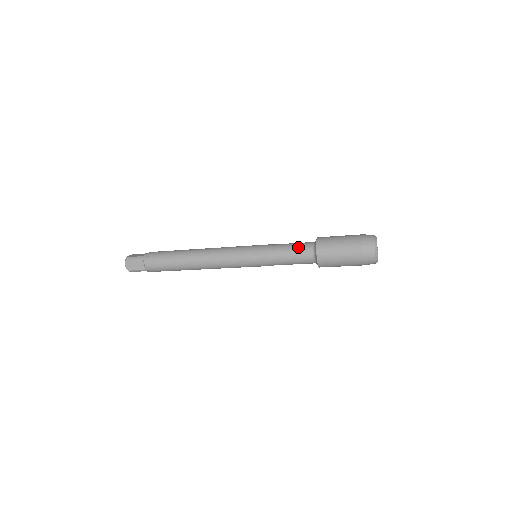
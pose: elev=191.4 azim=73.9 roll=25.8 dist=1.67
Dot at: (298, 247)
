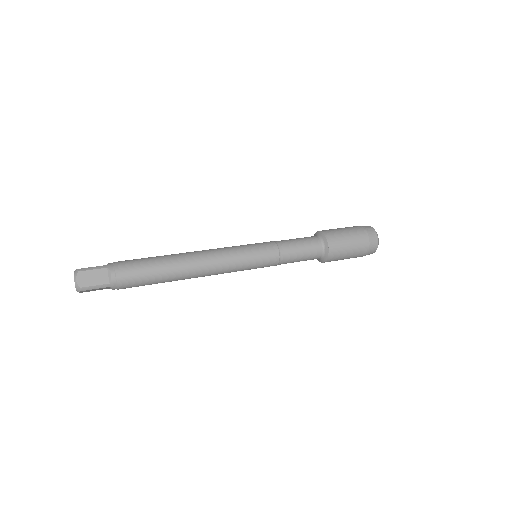
Dot at: (304, 239)
